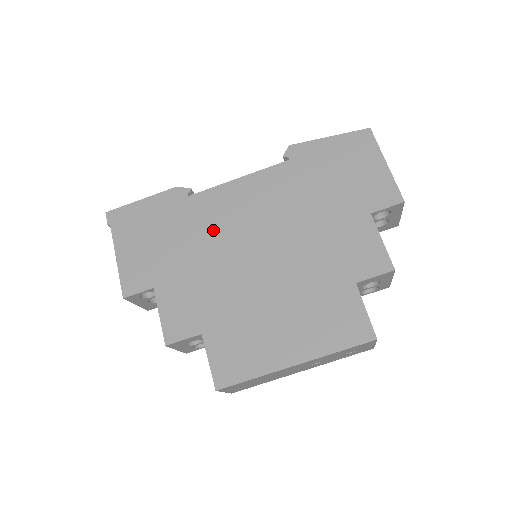
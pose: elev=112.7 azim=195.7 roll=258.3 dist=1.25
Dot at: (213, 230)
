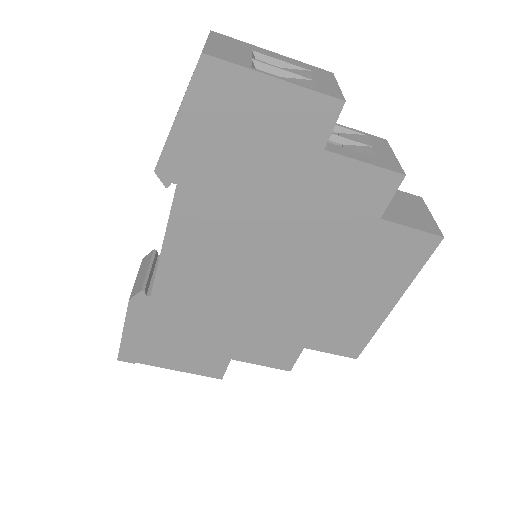
Dot at: (210, 297)
